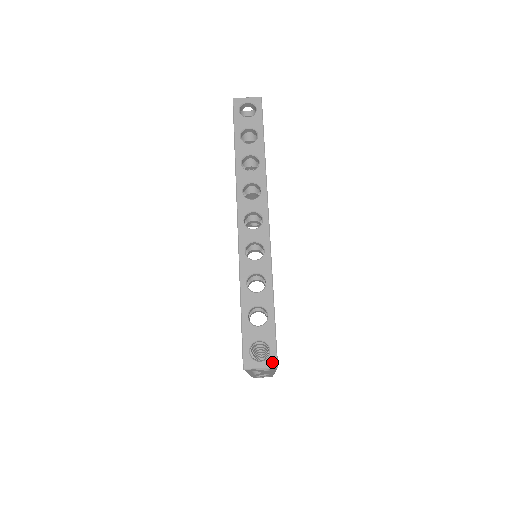
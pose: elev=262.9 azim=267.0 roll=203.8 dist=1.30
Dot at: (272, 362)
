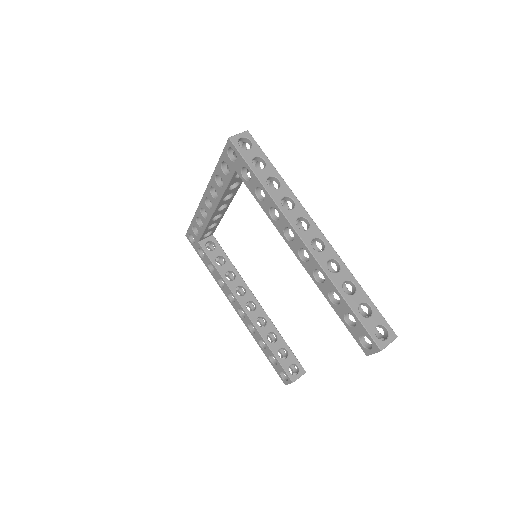
Dot at: (243, 134)
